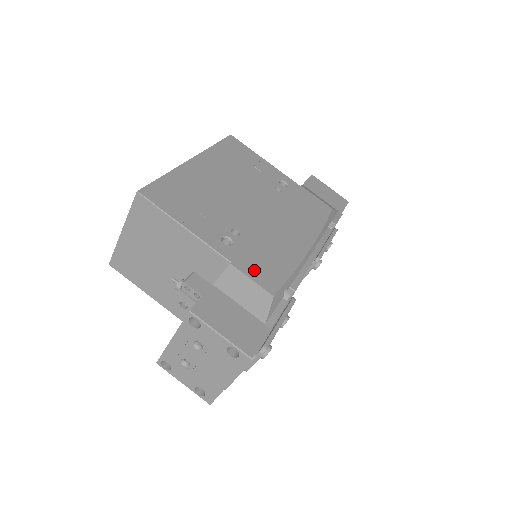
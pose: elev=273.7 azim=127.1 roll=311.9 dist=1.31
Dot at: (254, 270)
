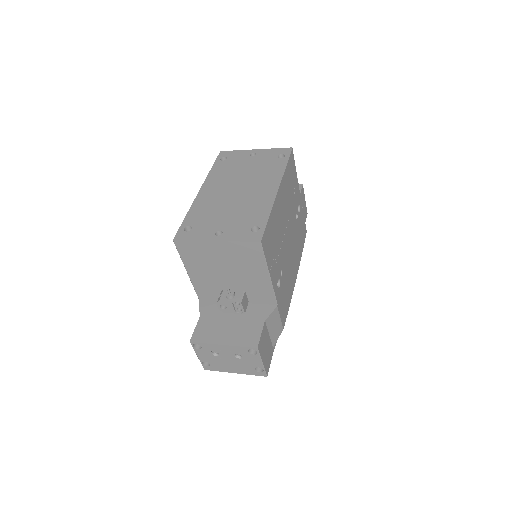
Dot at: (282, 309)
